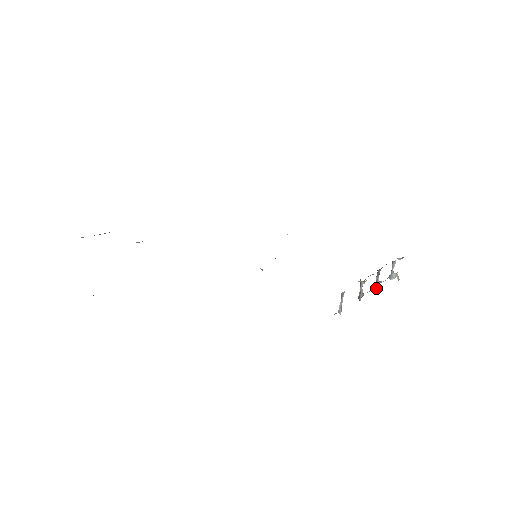
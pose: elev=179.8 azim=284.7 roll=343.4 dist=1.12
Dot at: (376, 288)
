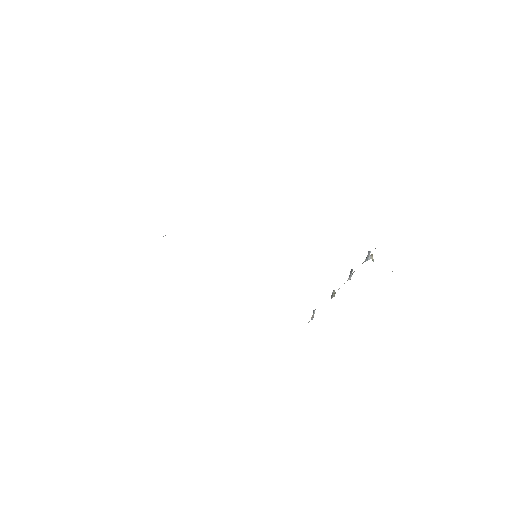
Dot at: (349, 279)
